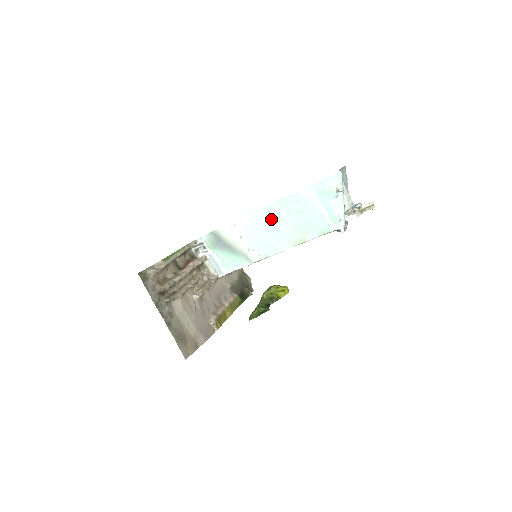
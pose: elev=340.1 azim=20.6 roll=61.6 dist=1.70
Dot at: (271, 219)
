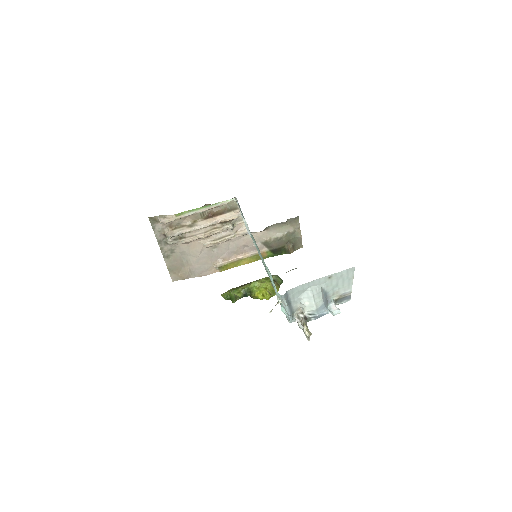
Dot at: occluded
